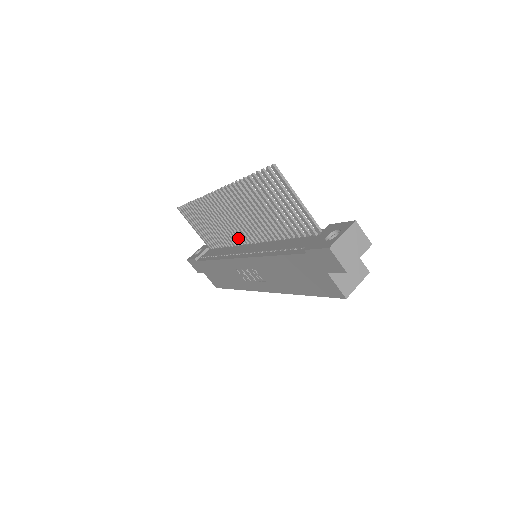
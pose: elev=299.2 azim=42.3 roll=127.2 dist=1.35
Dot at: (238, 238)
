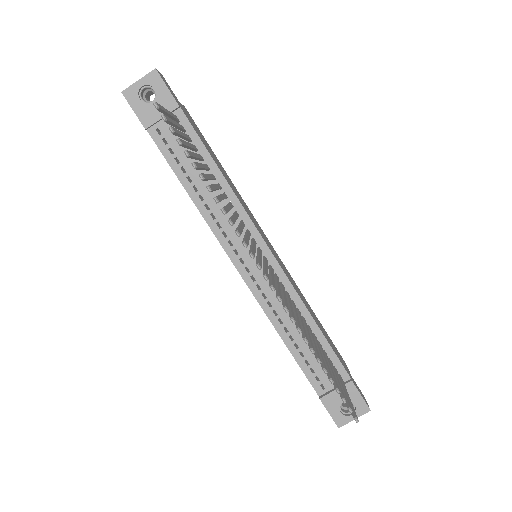
Dot at: occluded
